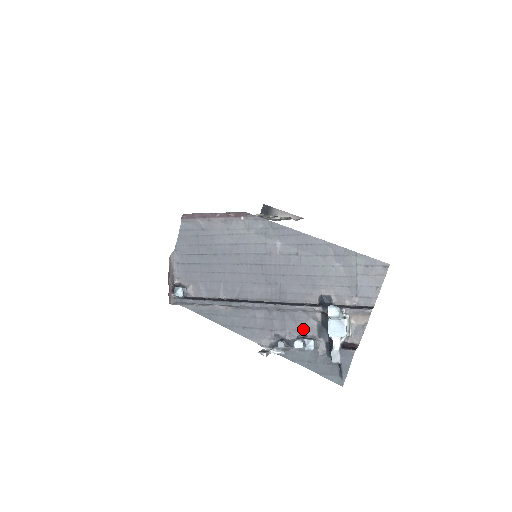
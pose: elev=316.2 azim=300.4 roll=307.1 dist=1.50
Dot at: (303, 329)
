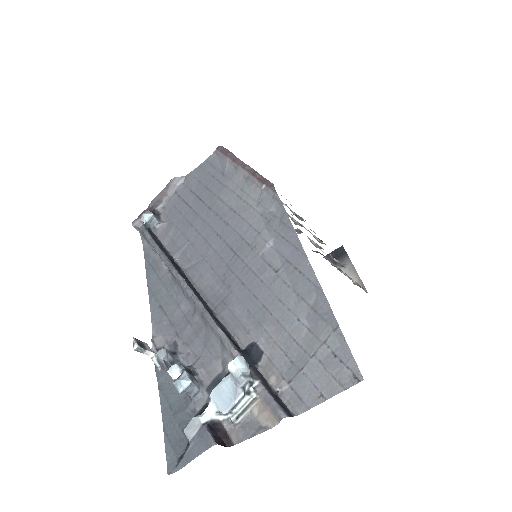
Dot at: (203, 363)
